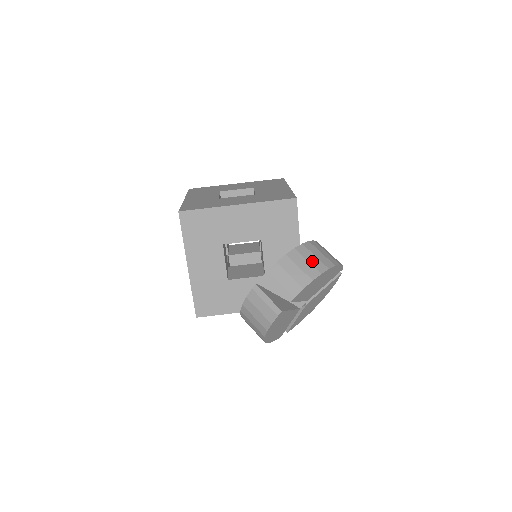
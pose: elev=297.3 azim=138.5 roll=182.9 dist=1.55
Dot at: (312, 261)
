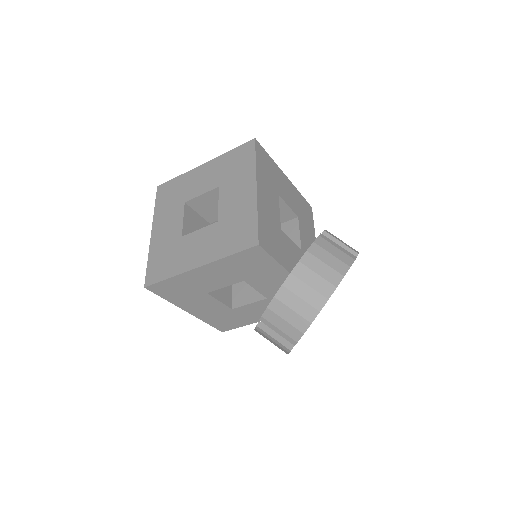
Dot at: (306, 296)
